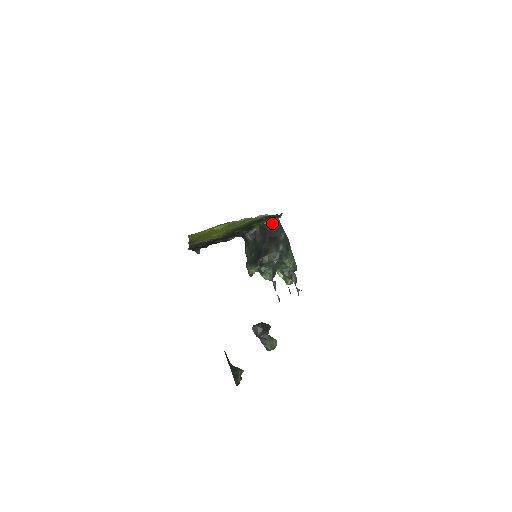
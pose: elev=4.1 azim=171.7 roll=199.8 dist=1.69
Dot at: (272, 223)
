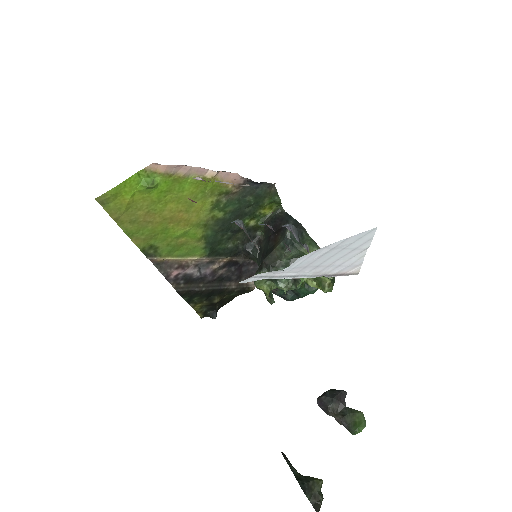
Dot at: (274, 216)
